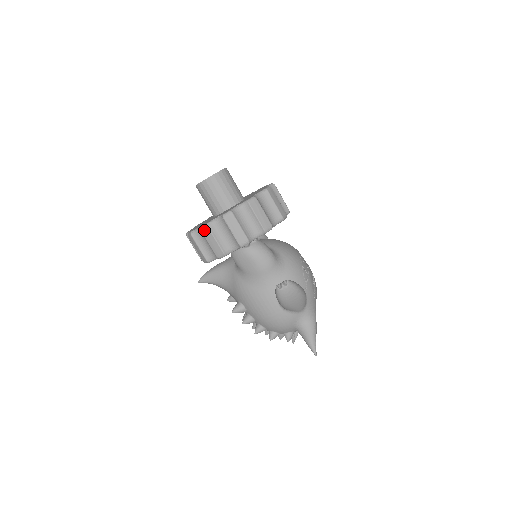
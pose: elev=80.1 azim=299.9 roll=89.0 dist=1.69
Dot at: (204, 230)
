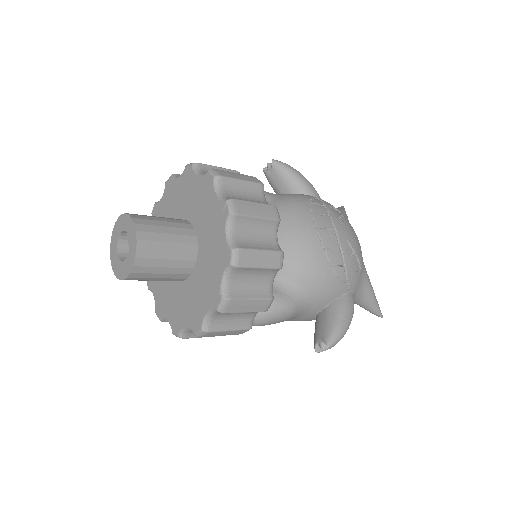
Dot at: occluded
